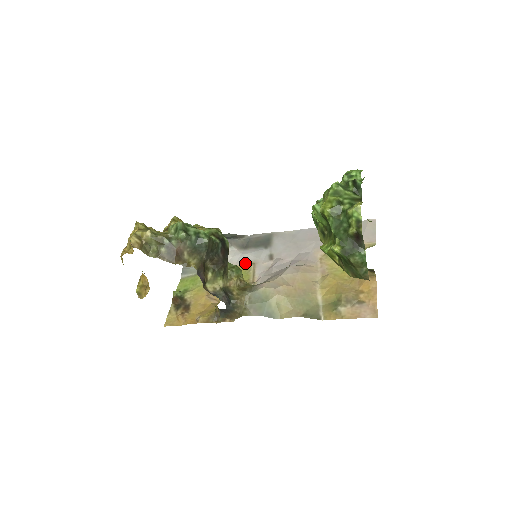
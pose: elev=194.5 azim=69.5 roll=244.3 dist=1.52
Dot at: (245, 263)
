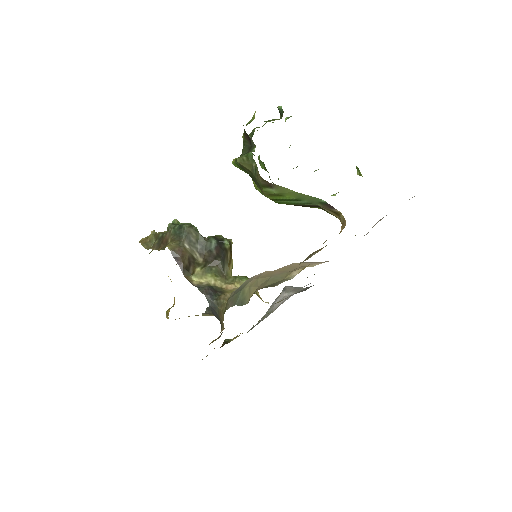
Dot at: occluded
